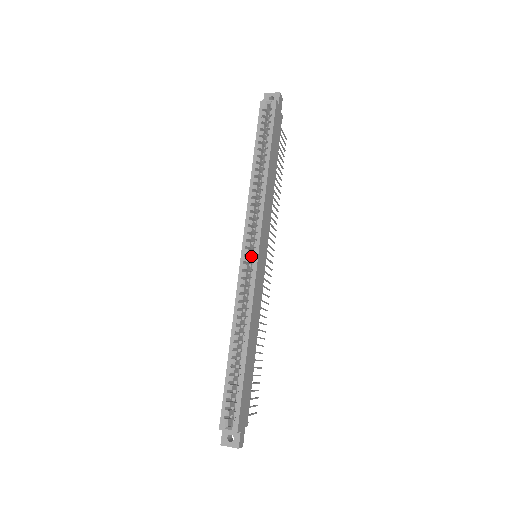
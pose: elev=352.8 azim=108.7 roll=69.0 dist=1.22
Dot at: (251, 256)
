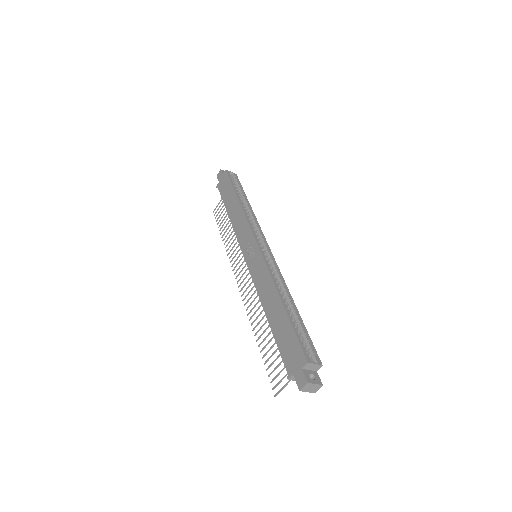
Dot at: occluded
